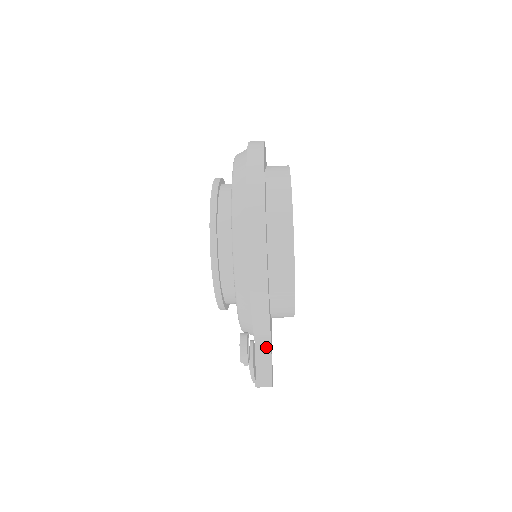
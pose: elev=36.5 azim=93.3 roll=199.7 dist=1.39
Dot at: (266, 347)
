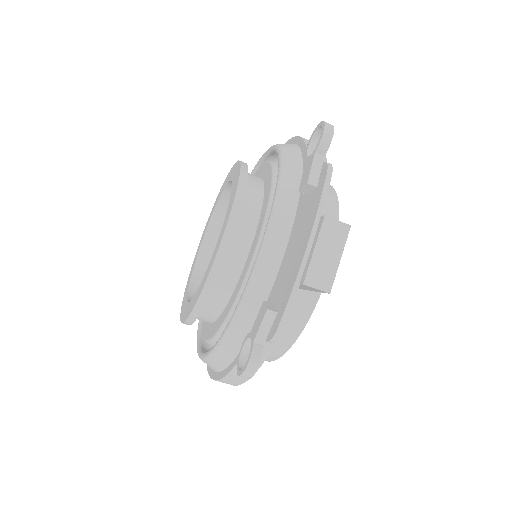
Dot at: occluded
